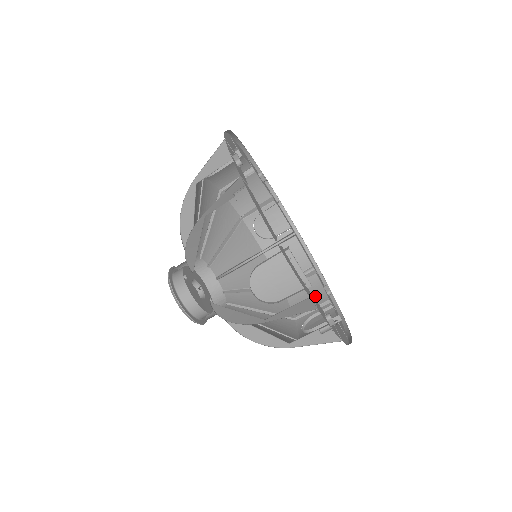
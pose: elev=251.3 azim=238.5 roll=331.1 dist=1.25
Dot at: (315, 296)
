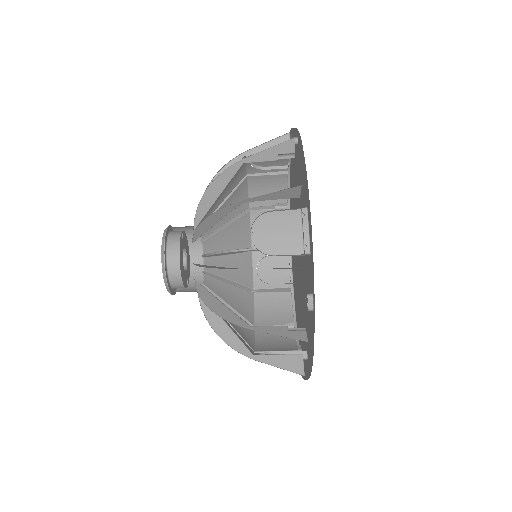
Dot at: (285, 344)
